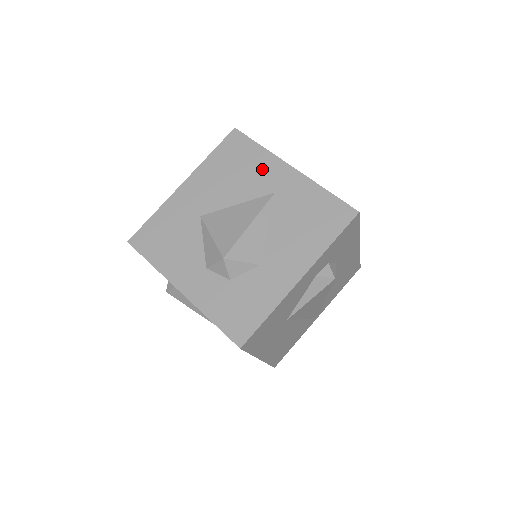
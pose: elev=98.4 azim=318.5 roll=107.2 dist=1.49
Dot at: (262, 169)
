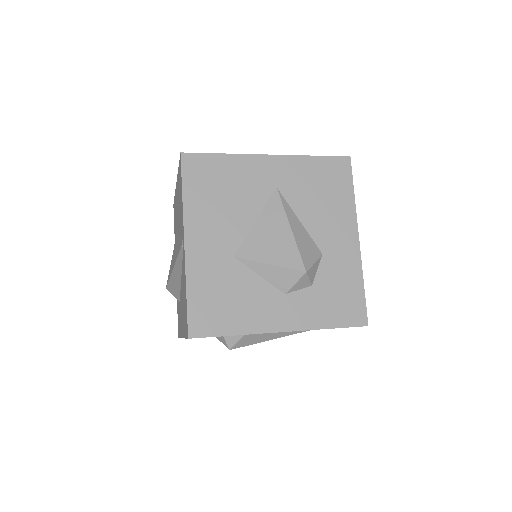
Dot at: (246, 174)
